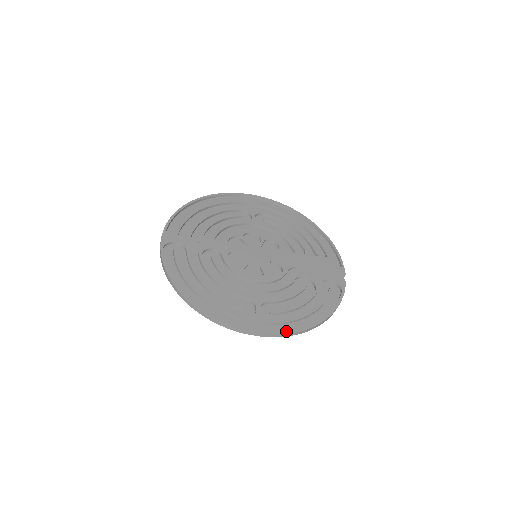
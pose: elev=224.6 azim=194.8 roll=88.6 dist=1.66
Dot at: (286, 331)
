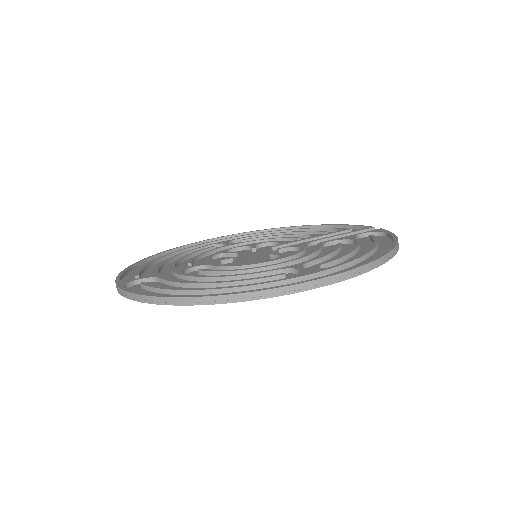
Dot at: occluded
